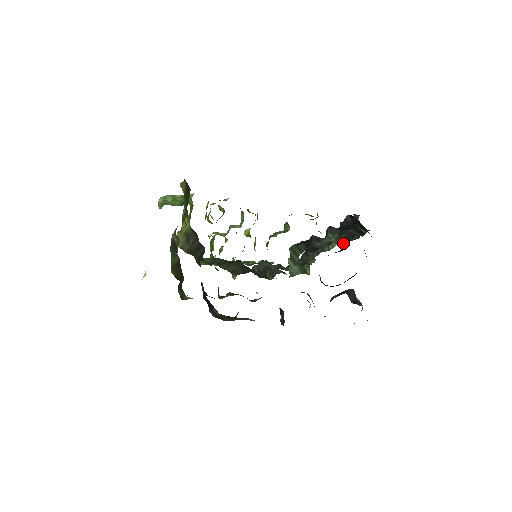
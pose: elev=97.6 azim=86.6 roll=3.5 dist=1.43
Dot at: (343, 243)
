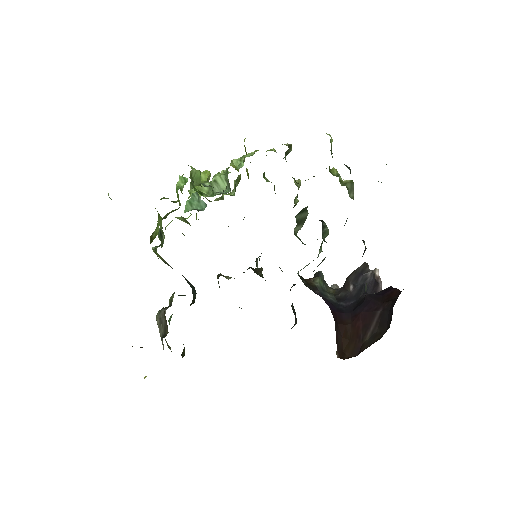
Dot at: (365, 291)
